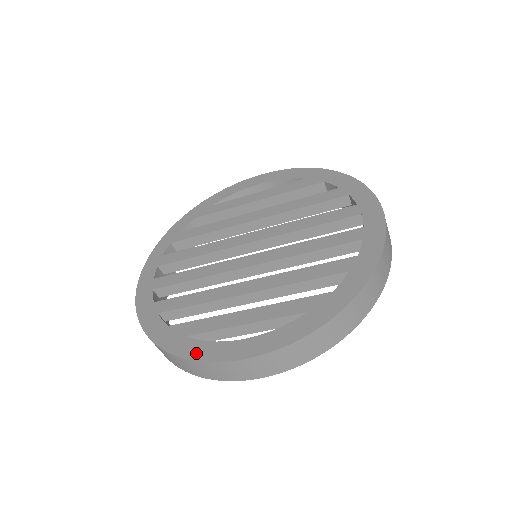
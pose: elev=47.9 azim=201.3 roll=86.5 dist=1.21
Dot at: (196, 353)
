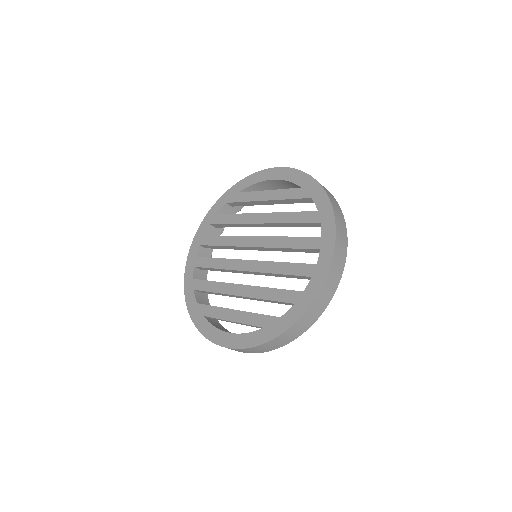
Dot at: (206, 332)
